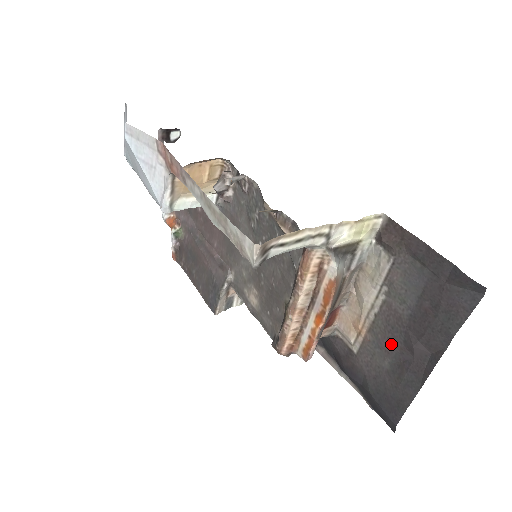
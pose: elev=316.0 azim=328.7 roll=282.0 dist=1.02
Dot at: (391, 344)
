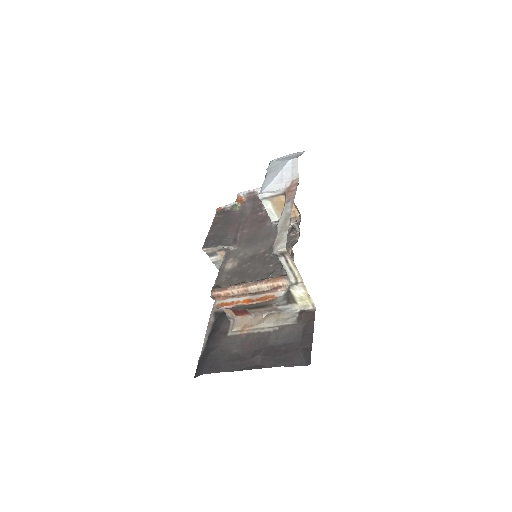
Dot at: (249, 347)
